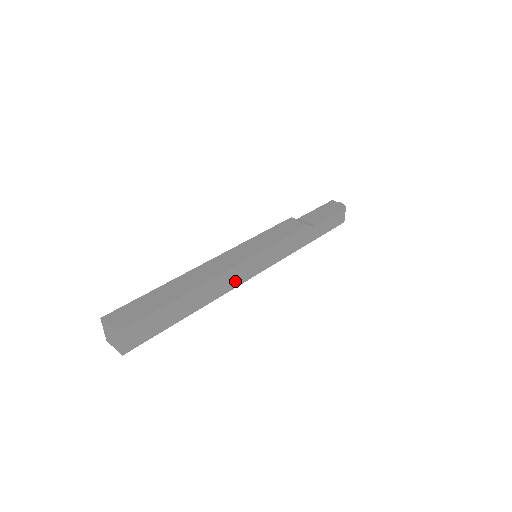
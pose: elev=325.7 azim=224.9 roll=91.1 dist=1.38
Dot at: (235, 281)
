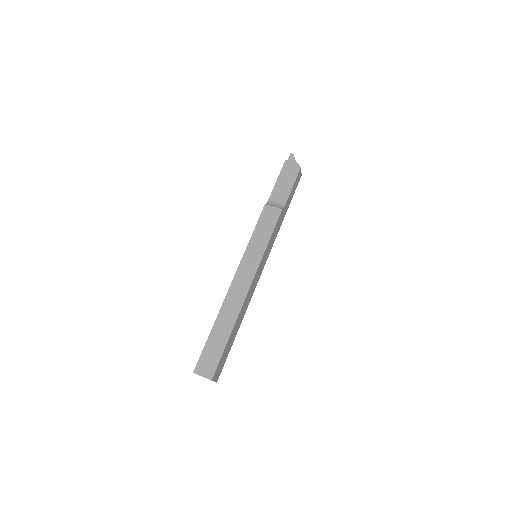
Dot at: (253, 288)
